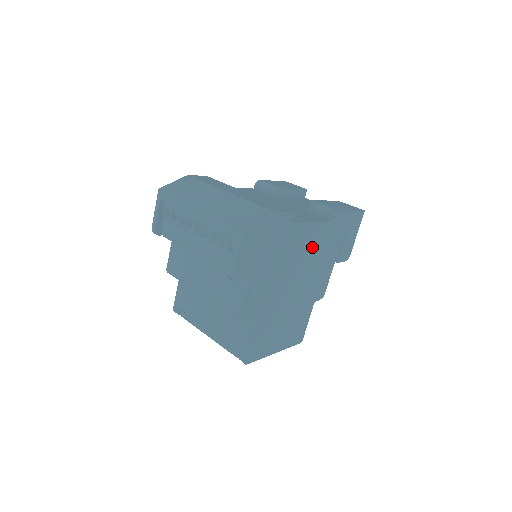
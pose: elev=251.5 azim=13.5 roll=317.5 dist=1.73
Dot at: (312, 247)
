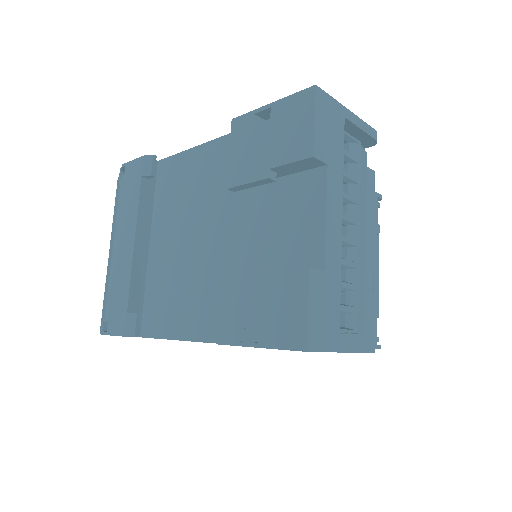
Dot at: occluded
